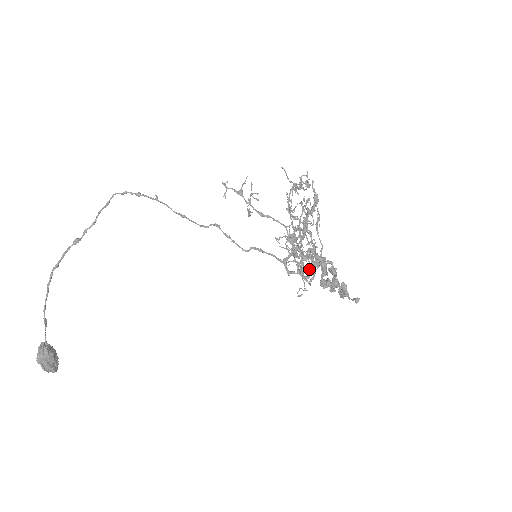
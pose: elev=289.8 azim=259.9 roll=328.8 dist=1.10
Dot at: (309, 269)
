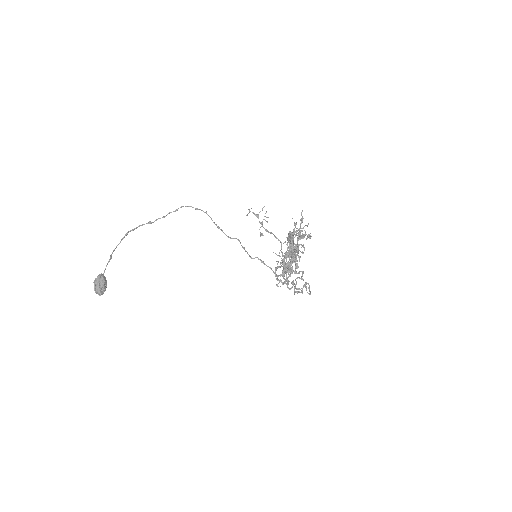
Dot at: (293, 283)
